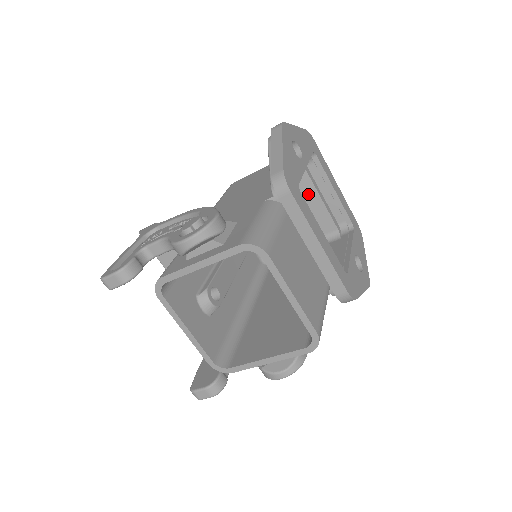
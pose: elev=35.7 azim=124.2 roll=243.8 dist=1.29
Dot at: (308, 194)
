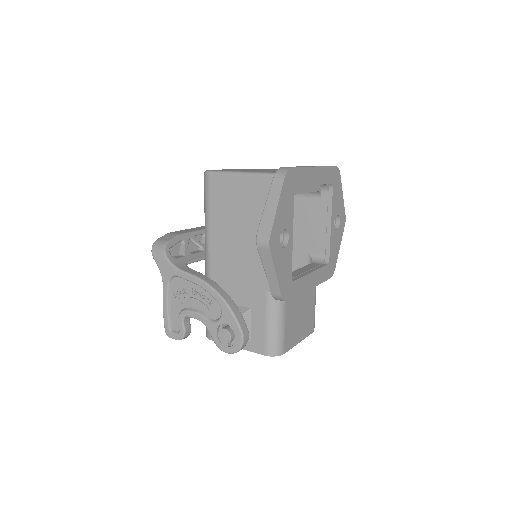
Dot at: occluded
